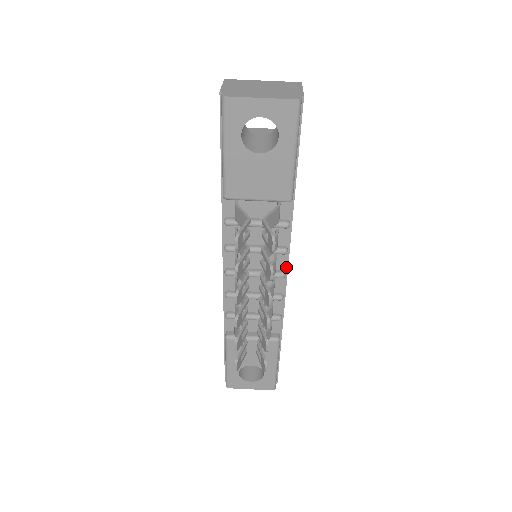
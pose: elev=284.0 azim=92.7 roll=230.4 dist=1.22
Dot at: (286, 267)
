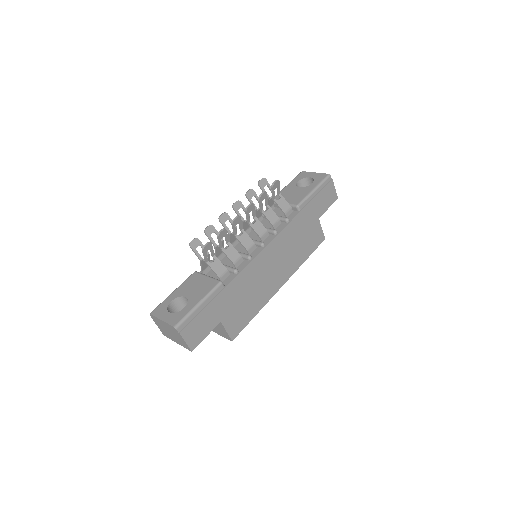
Dot at: (268, 243)
